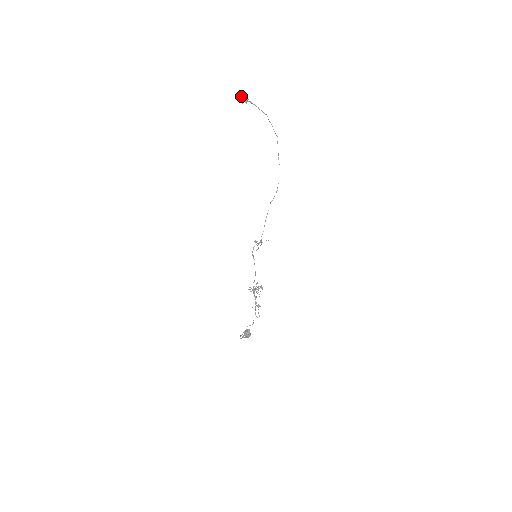
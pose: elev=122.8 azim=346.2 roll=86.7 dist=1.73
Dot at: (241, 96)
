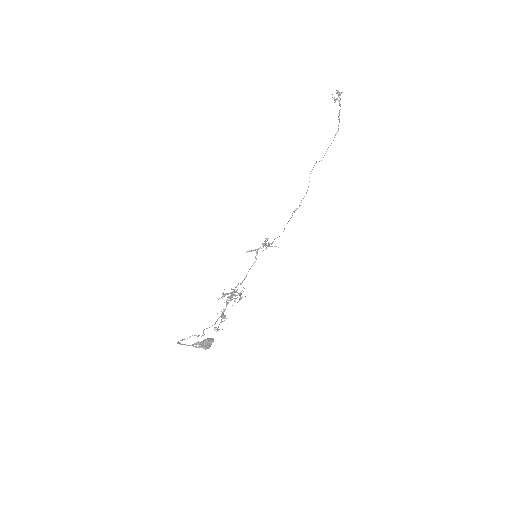
Dot at: occluded
